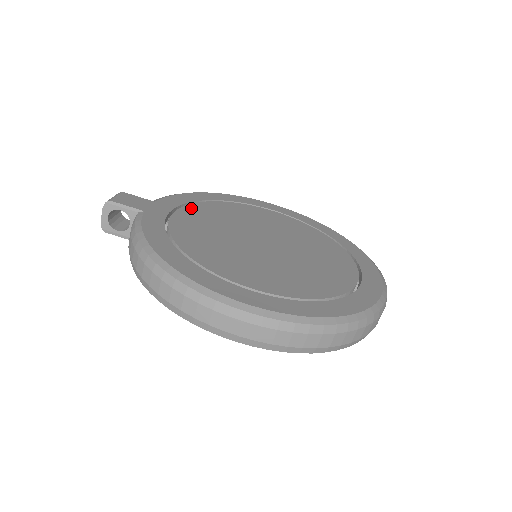
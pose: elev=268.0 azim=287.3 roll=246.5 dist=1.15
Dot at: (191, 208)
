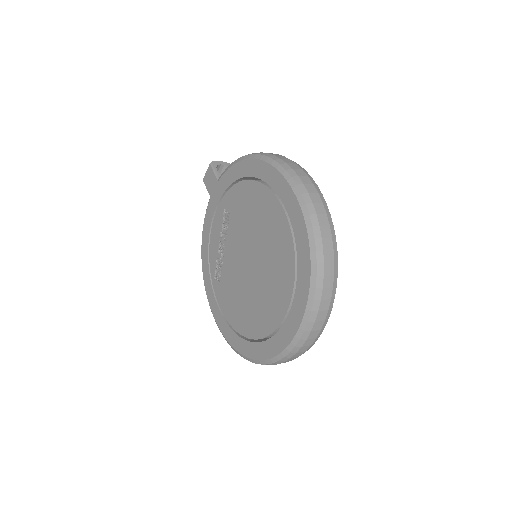
Dot at: occluded
